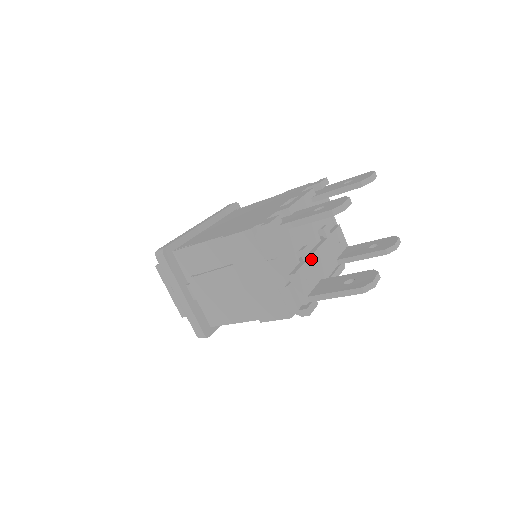
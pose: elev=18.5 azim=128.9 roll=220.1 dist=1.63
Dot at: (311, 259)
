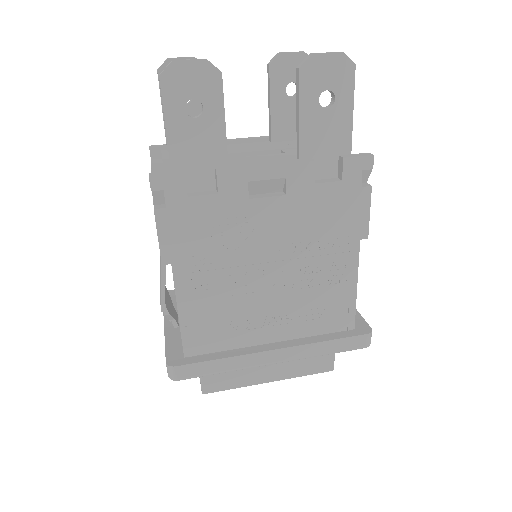
Dot at: occluded
